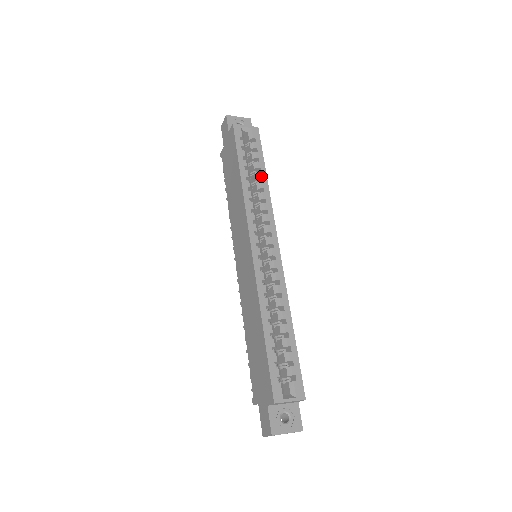
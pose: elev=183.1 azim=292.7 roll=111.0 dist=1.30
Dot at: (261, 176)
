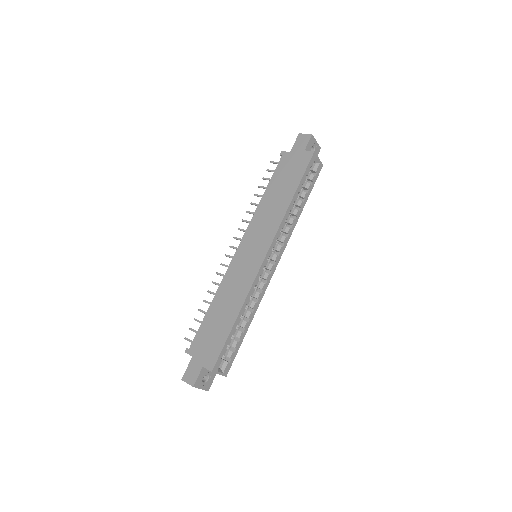
Dot at: (301, 206)
